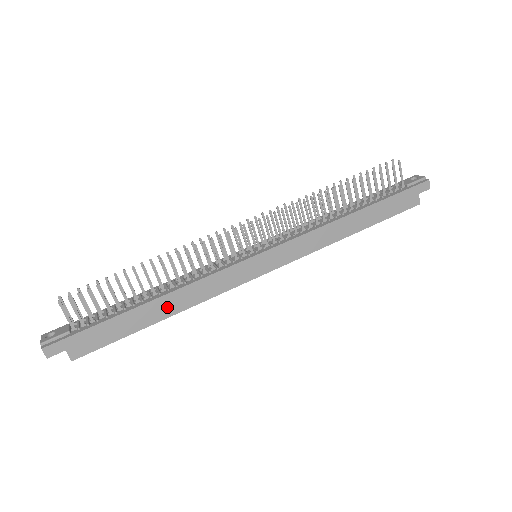
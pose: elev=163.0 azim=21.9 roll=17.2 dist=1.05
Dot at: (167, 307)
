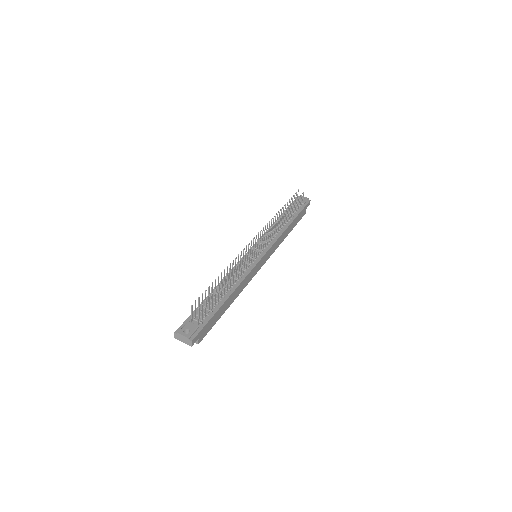
Dot at: (233, 297)
